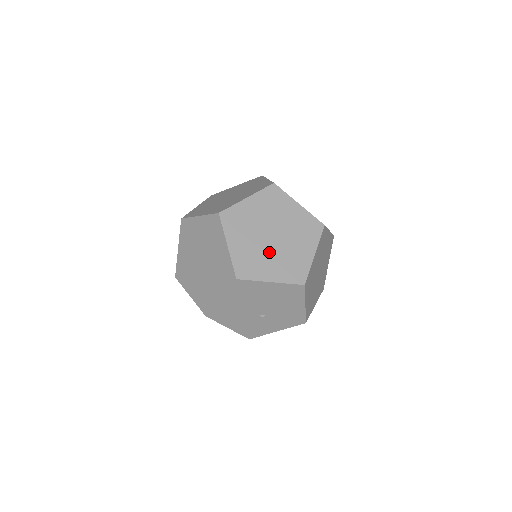
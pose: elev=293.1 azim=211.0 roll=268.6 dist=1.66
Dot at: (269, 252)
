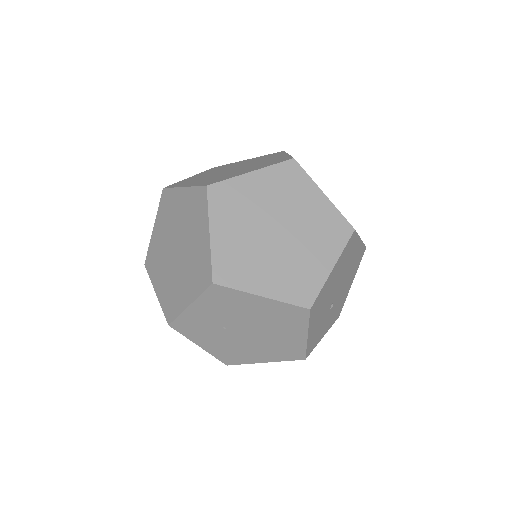
Dot at: occluded
